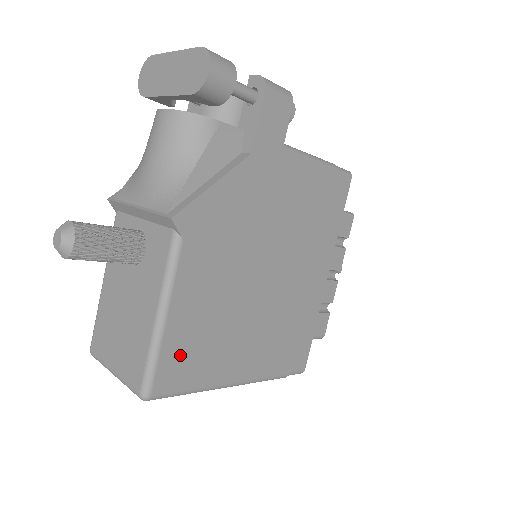
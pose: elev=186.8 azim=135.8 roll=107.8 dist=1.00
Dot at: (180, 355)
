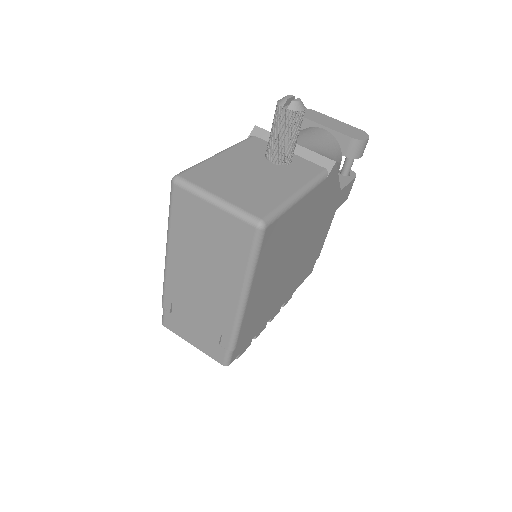
Dot at: (279, 231)
